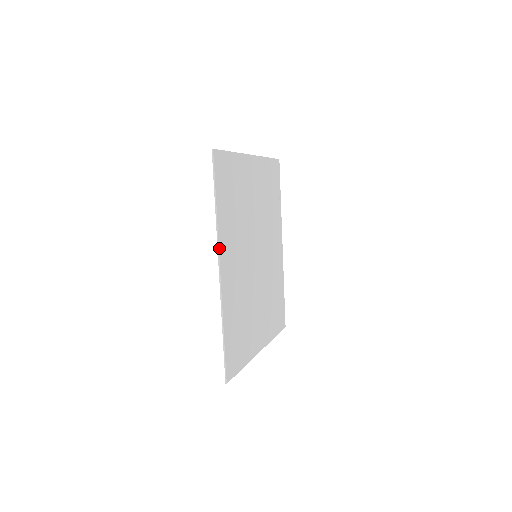
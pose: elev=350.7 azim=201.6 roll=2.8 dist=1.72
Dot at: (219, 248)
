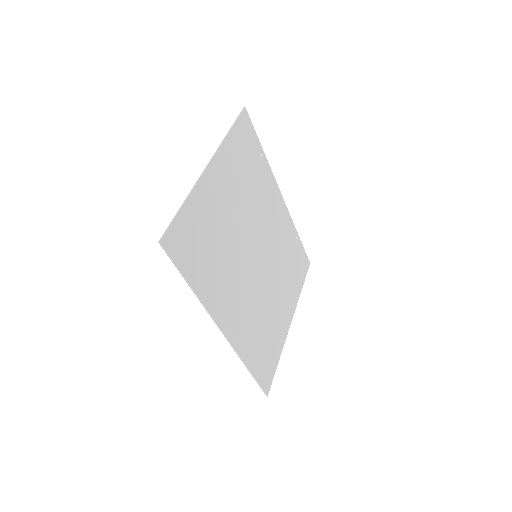
Dot at: (213, 317)
